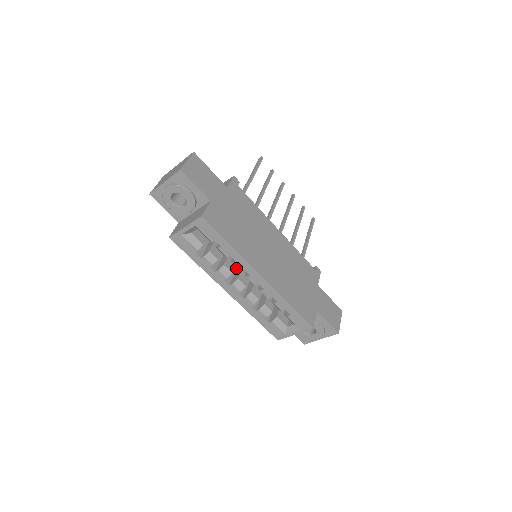
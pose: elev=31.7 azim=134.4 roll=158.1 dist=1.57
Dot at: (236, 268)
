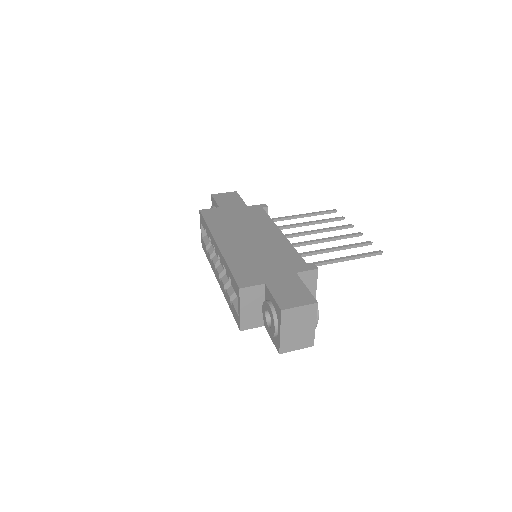
Dot at: occluded
